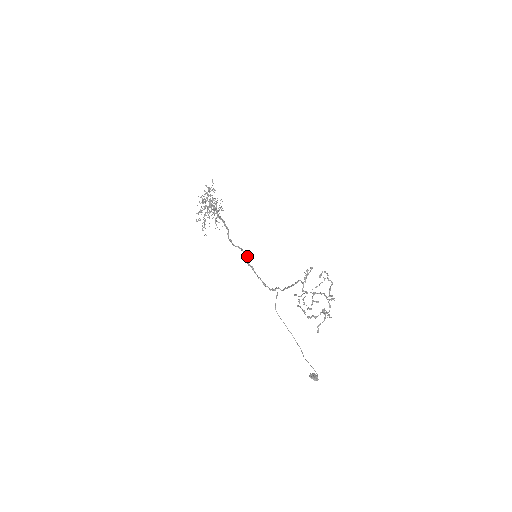
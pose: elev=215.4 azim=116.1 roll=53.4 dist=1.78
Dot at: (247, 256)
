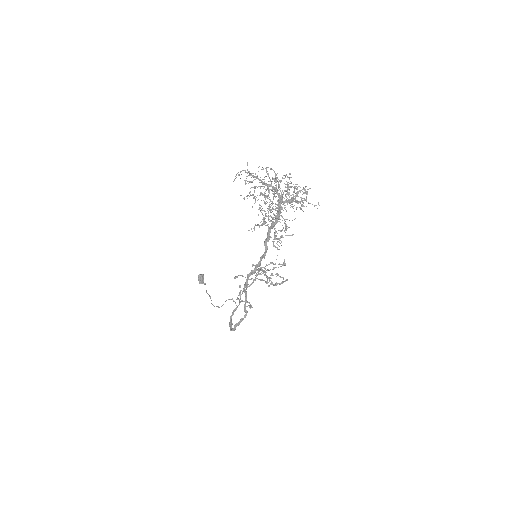
Dot at: occluded
